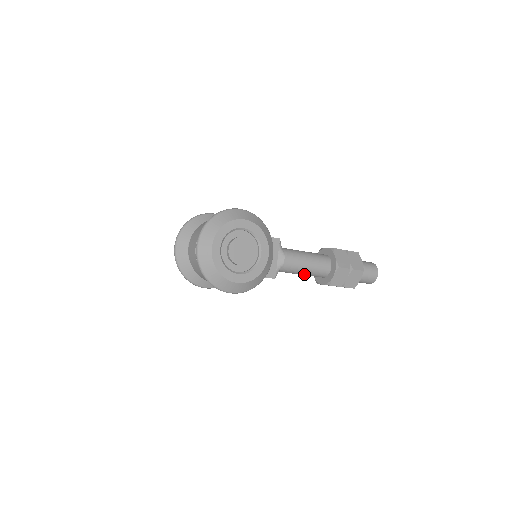
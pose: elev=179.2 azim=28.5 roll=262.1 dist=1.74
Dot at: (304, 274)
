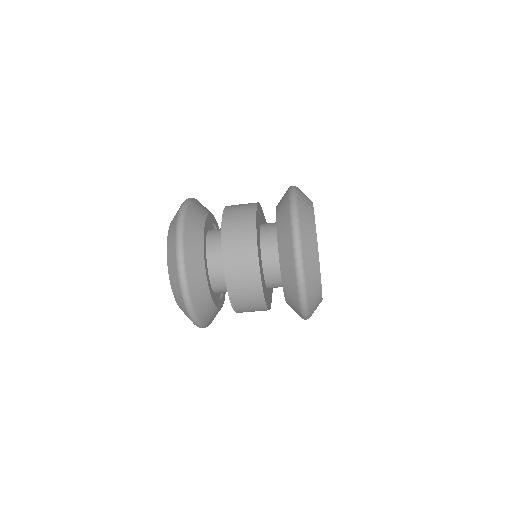
Dot at: occluded
